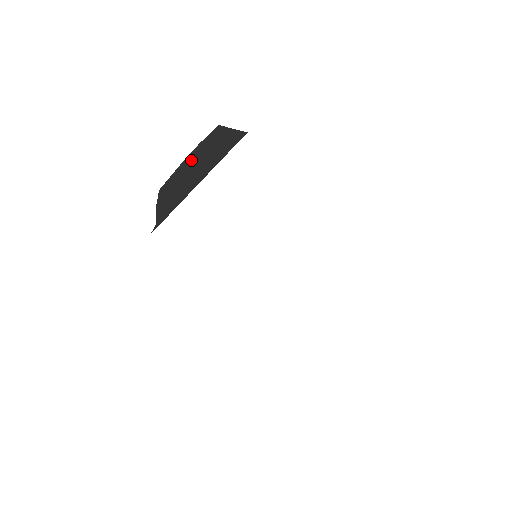
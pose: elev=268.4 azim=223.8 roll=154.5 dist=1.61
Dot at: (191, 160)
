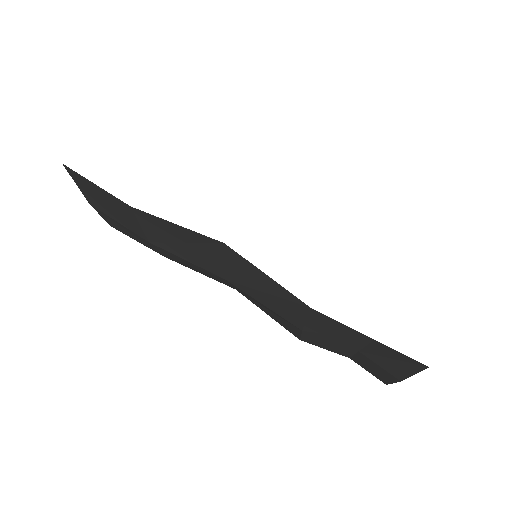
Dot at: occluded
